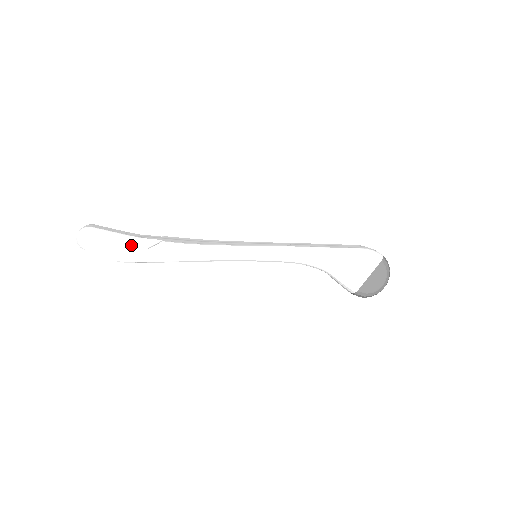
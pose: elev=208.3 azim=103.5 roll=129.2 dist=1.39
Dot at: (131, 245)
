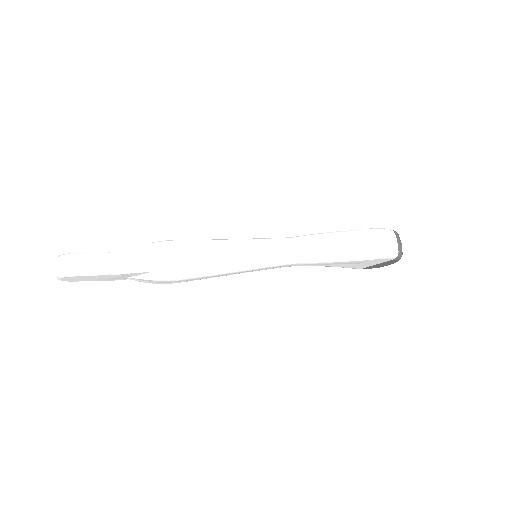
Dot at: (118, 276)
